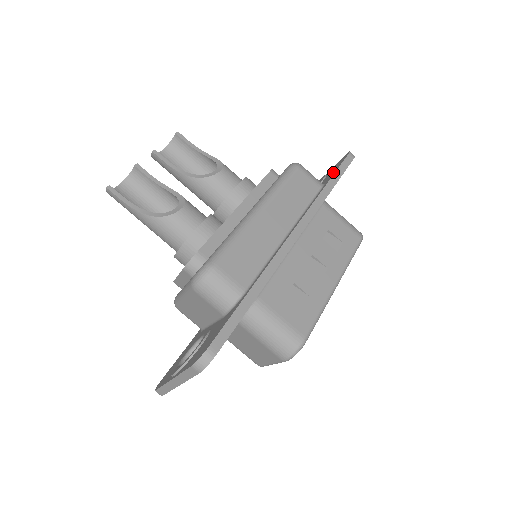
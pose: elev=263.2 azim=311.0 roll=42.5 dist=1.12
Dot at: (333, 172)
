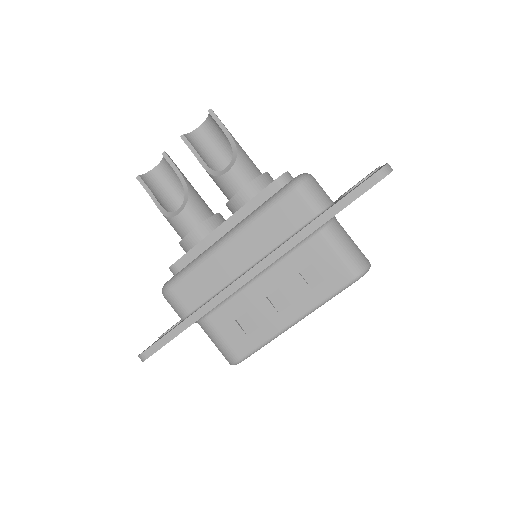
Dot at: (345, 195)
